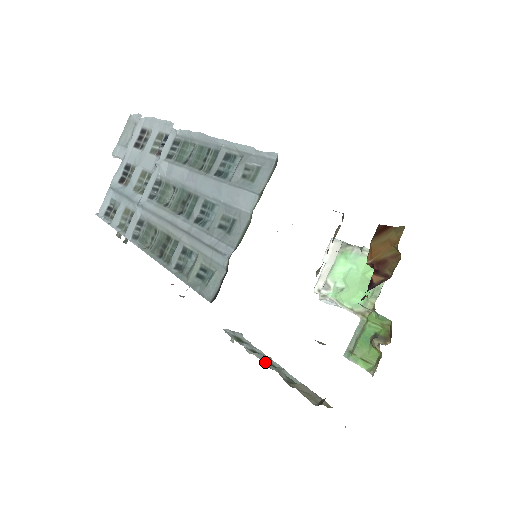
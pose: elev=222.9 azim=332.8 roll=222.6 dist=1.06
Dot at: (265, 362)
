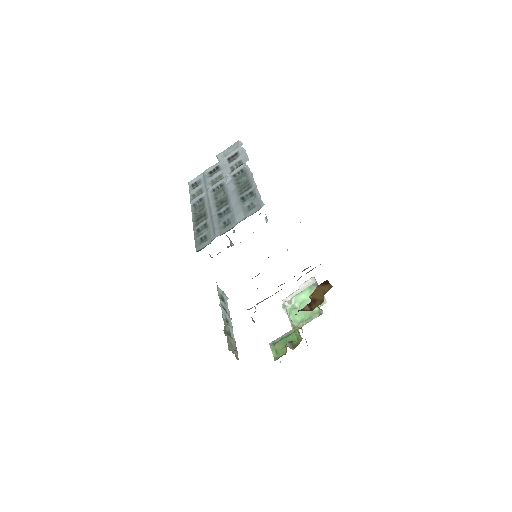
Dot at: (225, 317)
